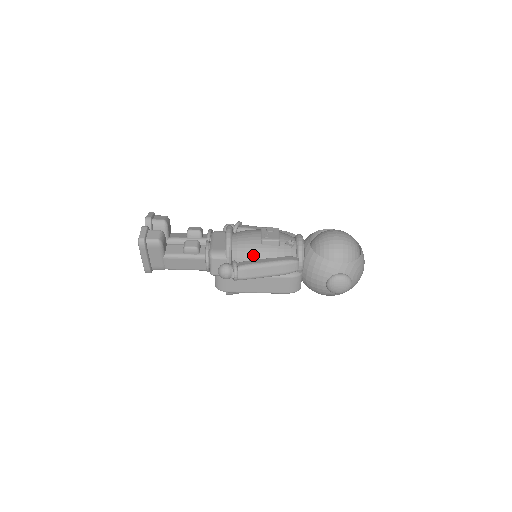
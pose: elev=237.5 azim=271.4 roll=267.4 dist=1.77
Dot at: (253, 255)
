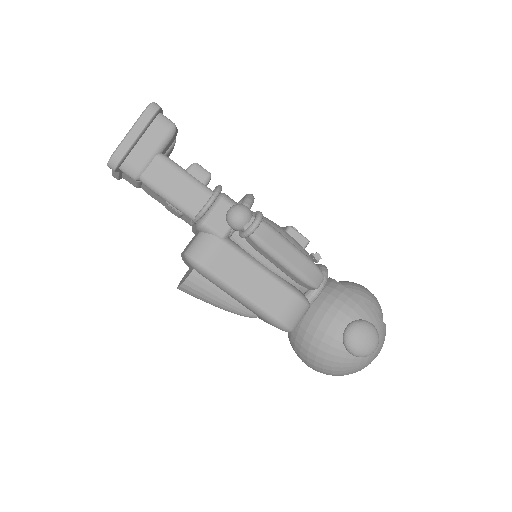
Dot at: occluded
